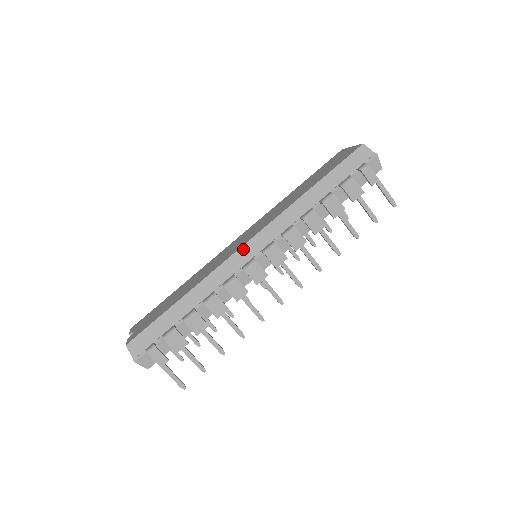
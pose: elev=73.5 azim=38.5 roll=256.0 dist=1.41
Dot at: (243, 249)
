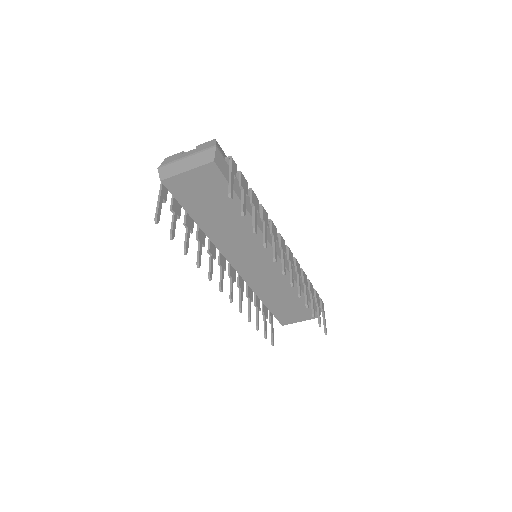
Dot at: occluded
